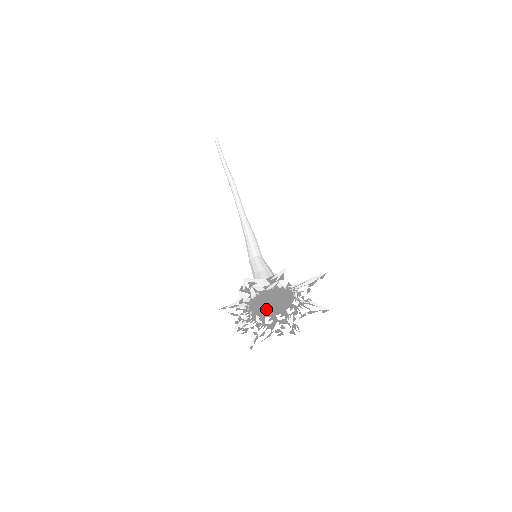
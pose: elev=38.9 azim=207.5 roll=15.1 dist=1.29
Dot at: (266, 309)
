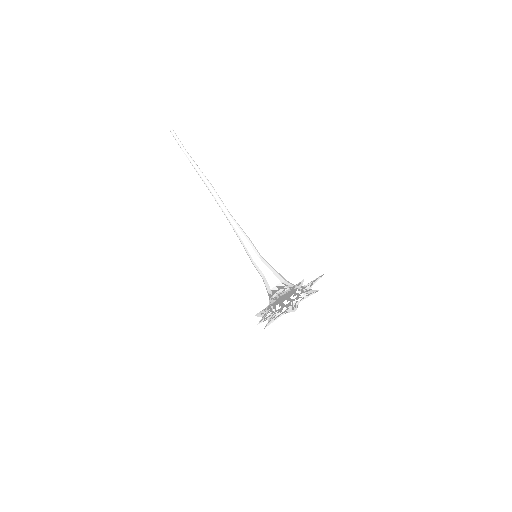
Dot at: occluded
